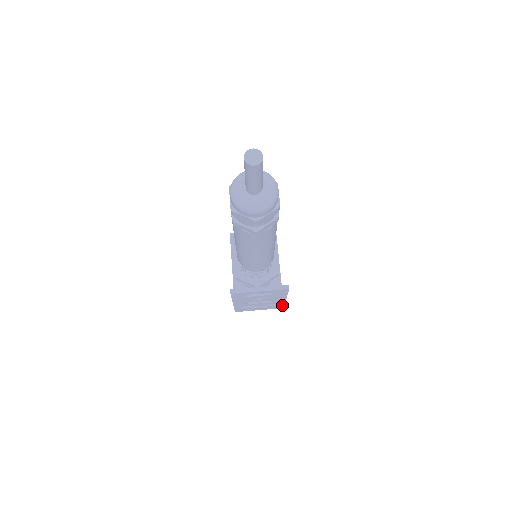
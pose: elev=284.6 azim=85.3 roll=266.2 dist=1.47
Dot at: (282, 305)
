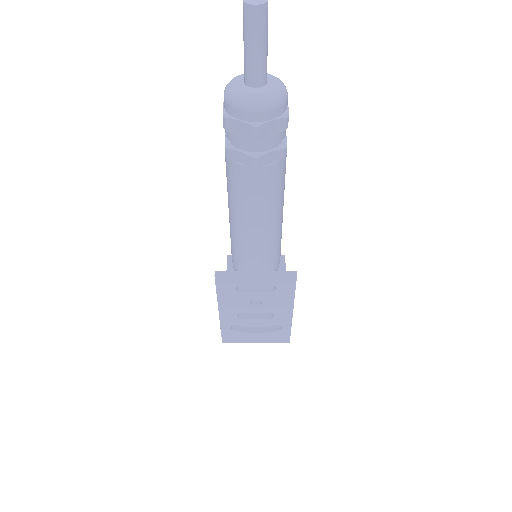
Dot at: (287, 333)
